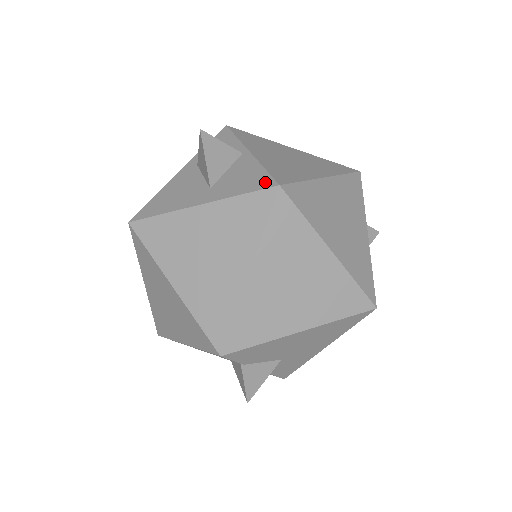
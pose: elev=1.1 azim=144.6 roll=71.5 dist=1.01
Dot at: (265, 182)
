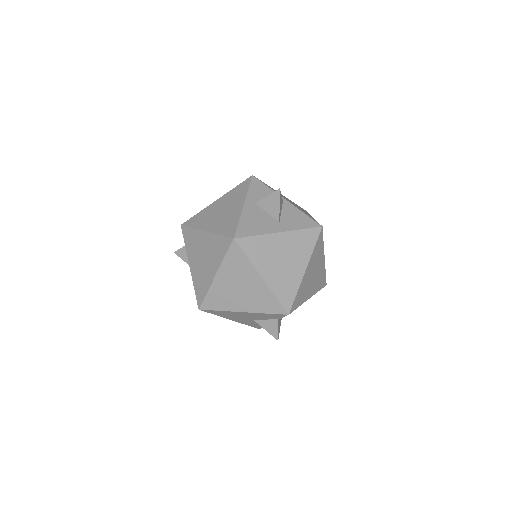
Dot at: (313, 223)
